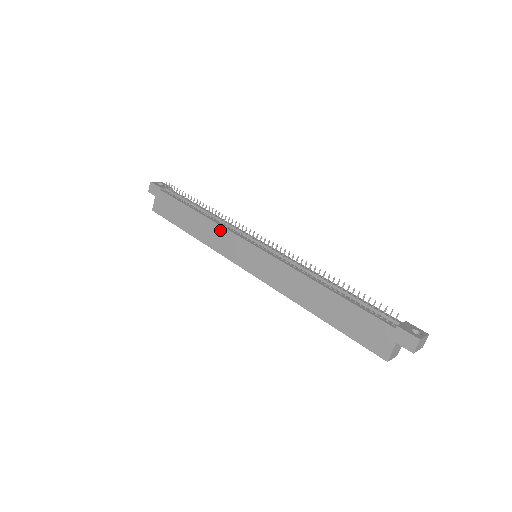
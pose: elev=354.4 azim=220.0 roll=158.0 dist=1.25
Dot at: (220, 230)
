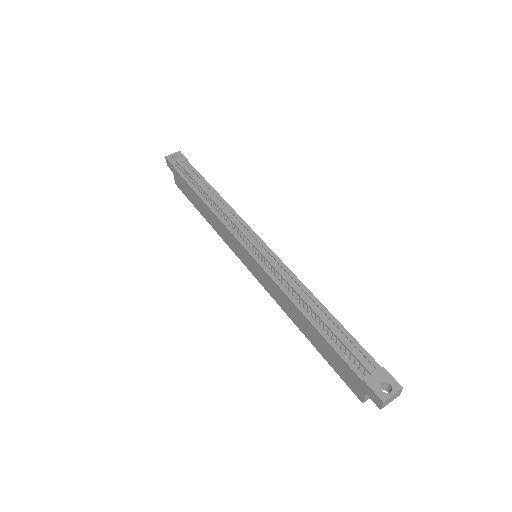
Dot at: (222, 225)
